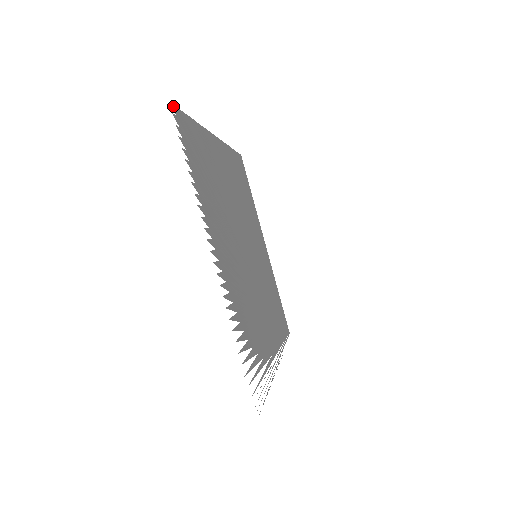
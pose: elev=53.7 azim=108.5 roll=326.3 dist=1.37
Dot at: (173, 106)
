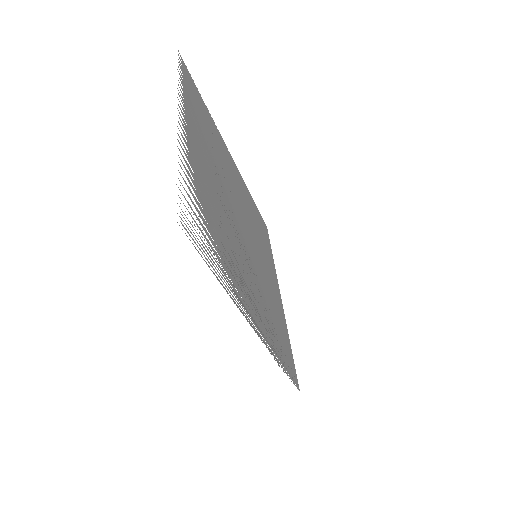
Dot at: (181, 57)
